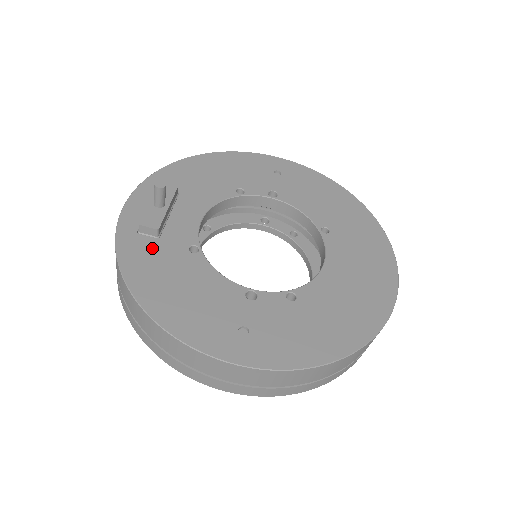
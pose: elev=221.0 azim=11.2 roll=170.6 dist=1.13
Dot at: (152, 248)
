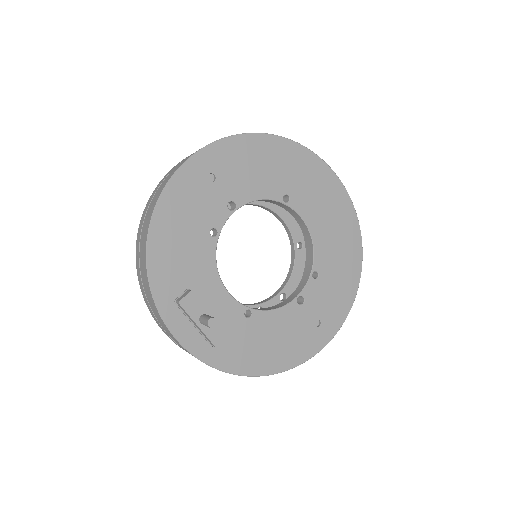
Dot at: (232, 344)
